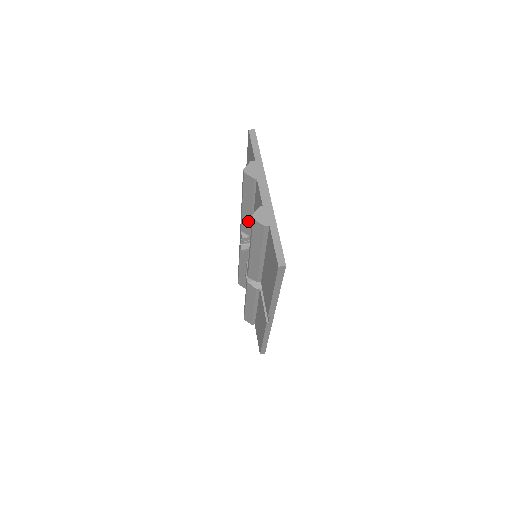
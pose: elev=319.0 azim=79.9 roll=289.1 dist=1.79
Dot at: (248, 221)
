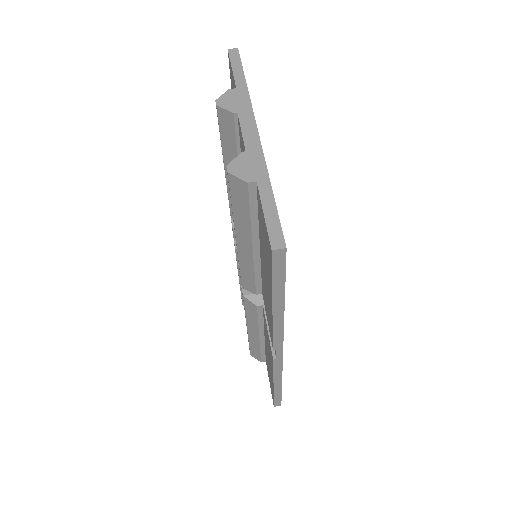
Dot at: occluded
